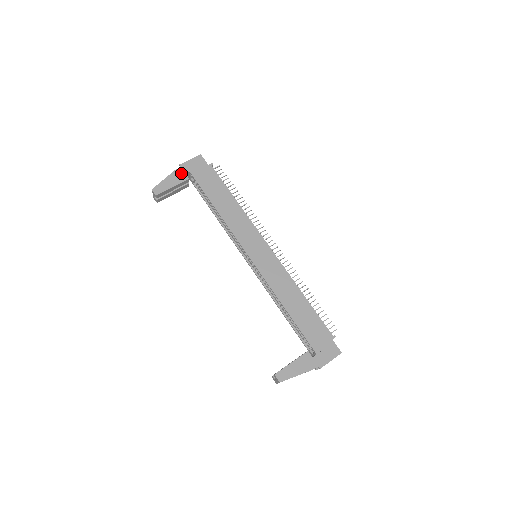
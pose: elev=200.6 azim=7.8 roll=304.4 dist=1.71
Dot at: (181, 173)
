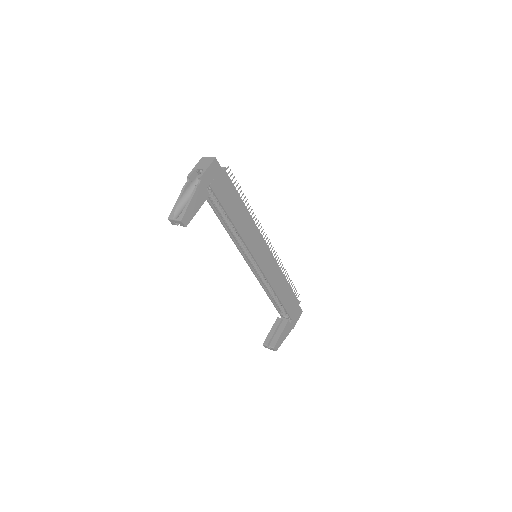
Dot at: (203, 189)
